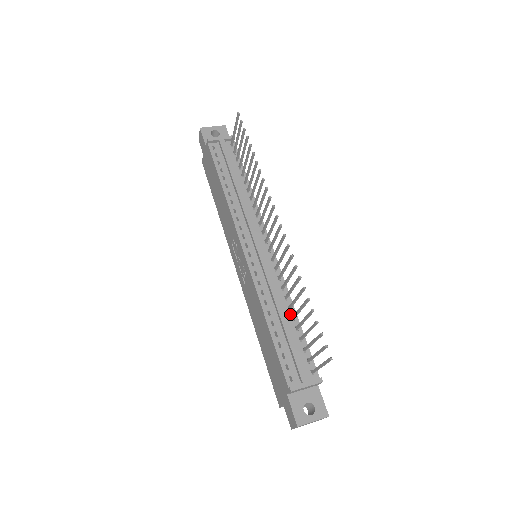
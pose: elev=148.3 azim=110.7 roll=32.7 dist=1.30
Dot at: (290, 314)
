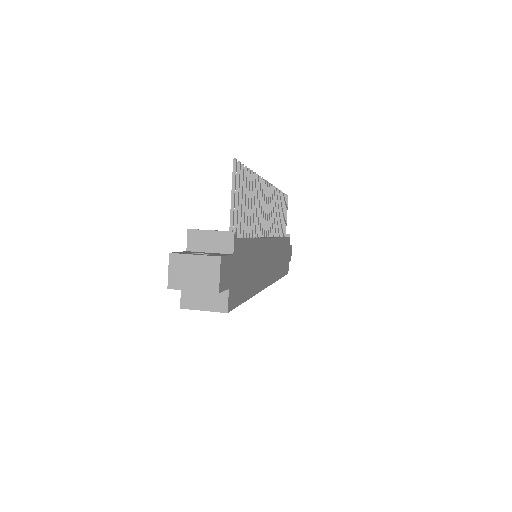
Dot at: (248, 237)
